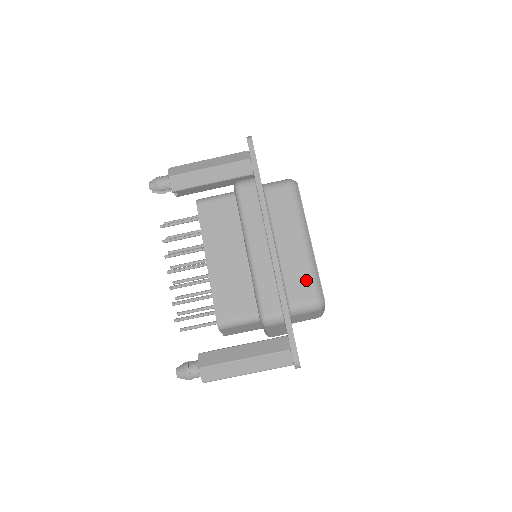
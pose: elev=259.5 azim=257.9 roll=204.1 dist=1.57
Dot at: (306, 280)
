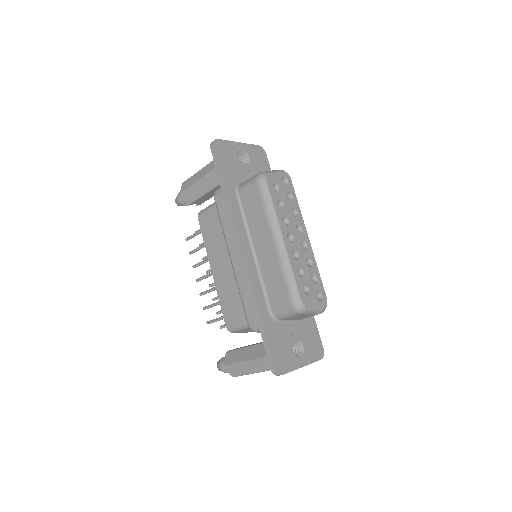
Dot at: (281, 285)
